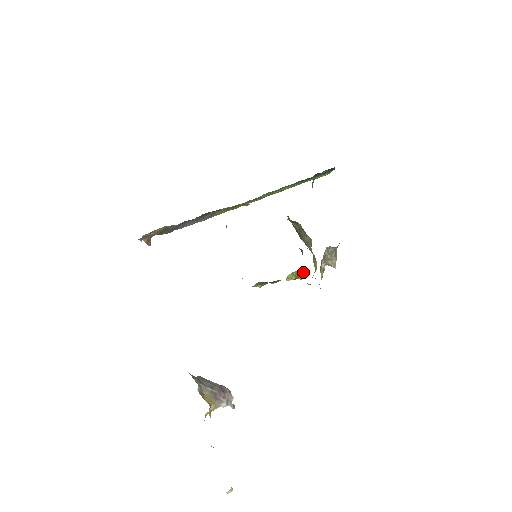
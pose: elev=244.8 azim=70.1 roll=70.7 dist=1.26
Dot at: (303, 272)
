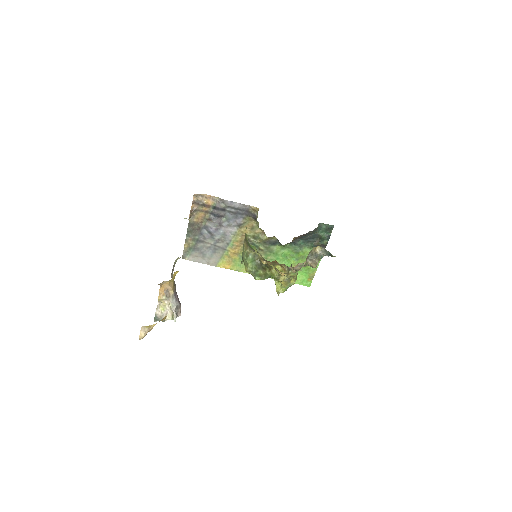
Dot at: (281, 289)
